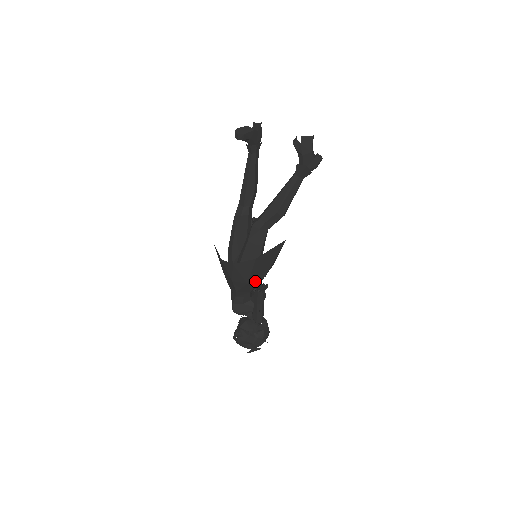
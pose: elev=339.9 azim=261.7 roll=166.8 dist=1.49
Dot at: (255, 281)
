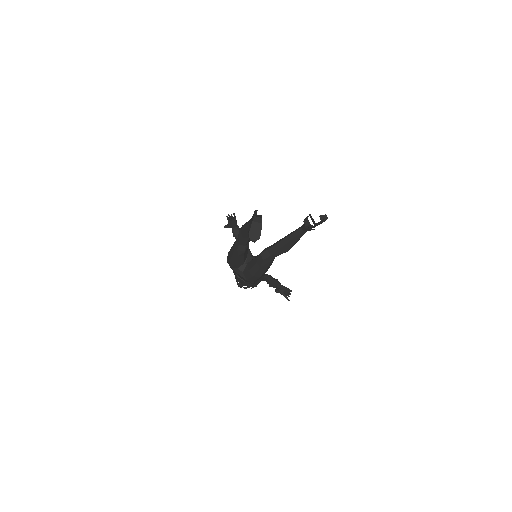
Dot at: occluded
